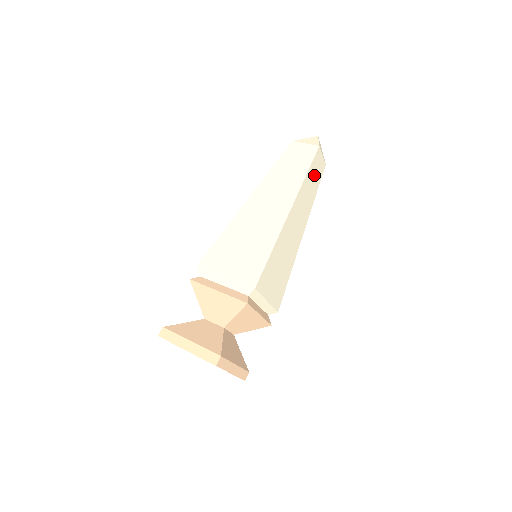
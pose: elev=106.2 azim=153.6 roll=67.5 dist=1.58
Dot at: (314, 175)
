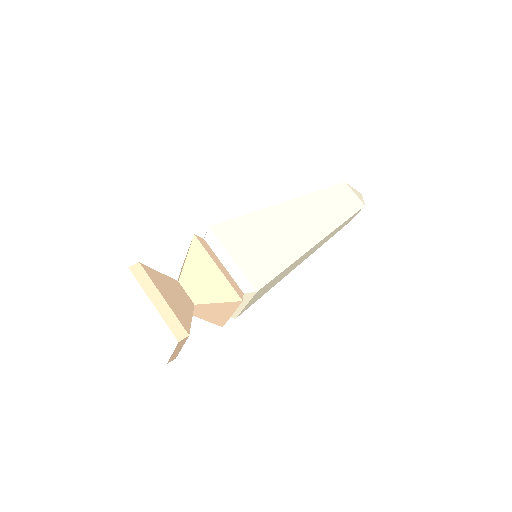
Dot at: (338, 201)
